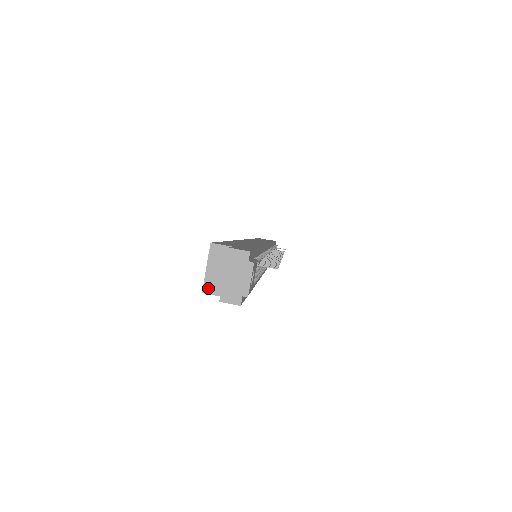
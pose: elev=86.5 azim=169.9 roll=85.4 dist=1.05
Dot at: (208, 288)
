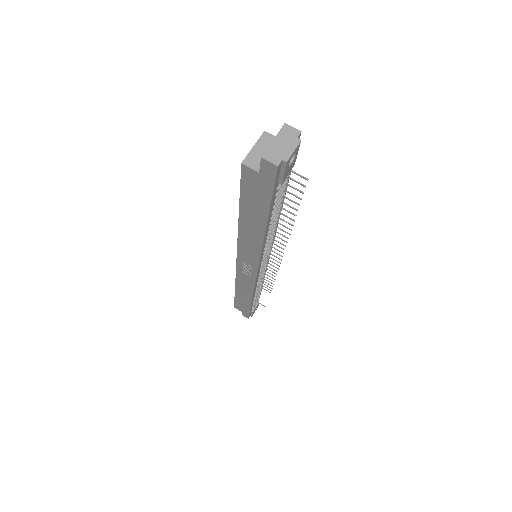
Dot at: (248, 161)
